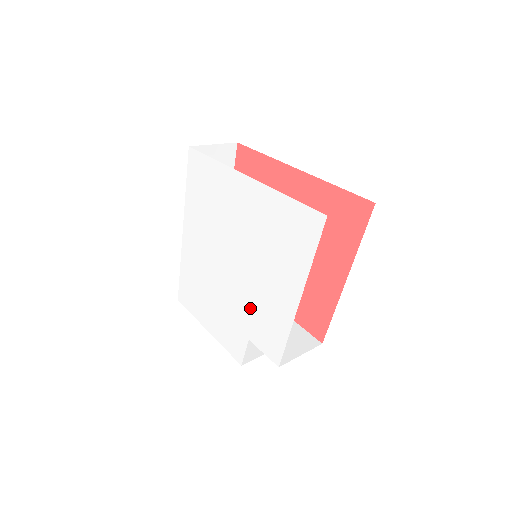
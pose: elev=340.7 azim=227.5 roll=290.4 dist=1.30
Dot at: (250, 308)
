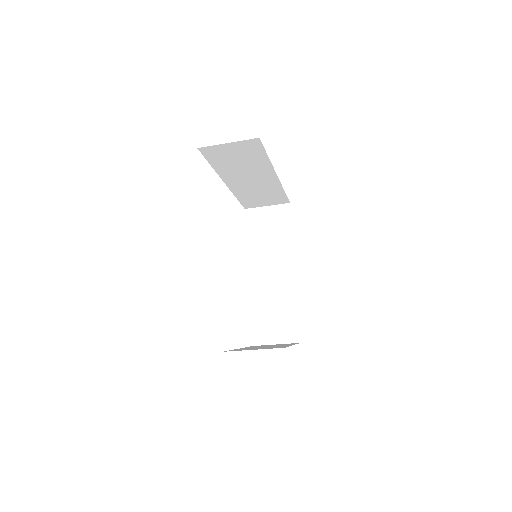
Dot at: occluded
